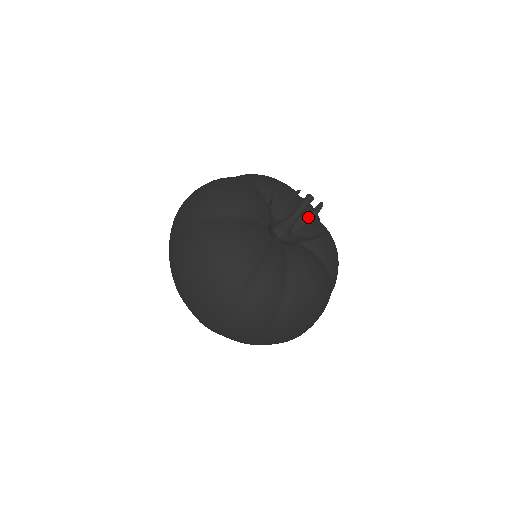
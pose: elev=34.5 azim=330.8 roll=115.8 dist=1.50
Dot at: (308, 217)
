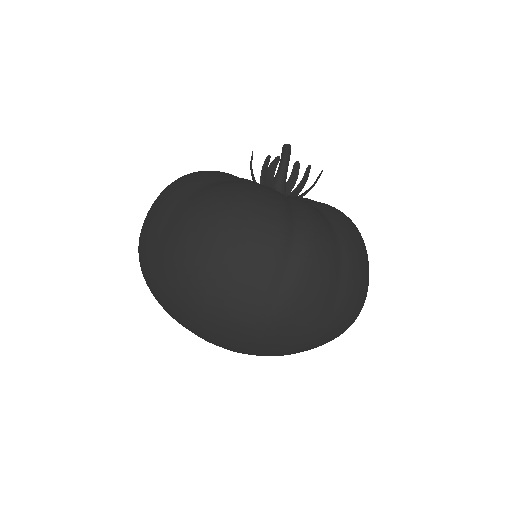
Dot at: (291, 181)
